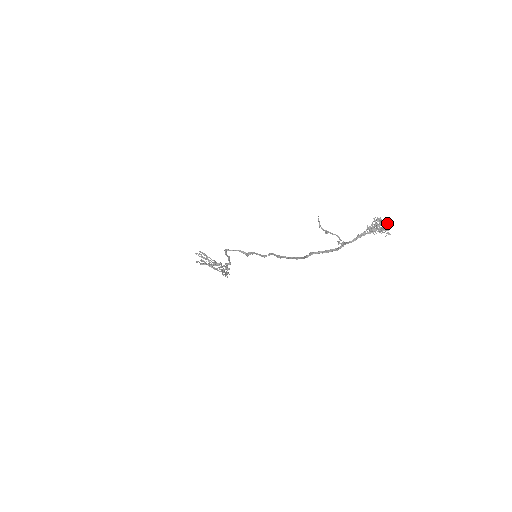
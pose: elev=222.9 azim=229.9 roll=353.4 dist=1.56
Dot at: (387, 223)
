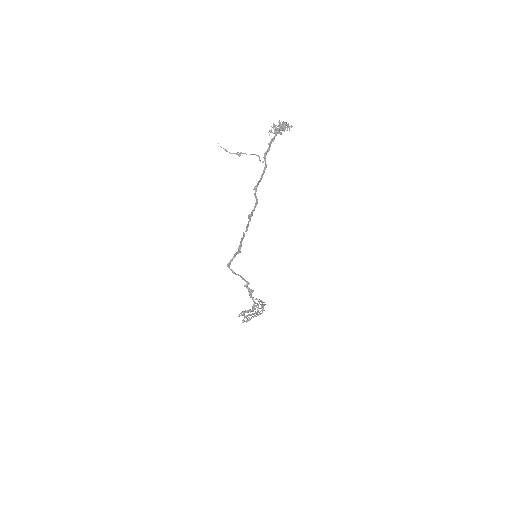
Dot at: (283, 122)
